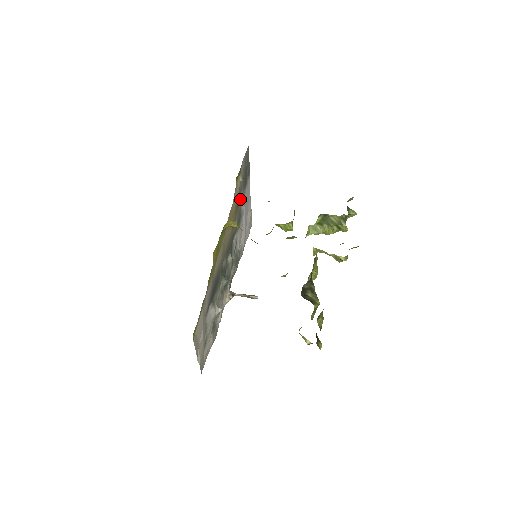
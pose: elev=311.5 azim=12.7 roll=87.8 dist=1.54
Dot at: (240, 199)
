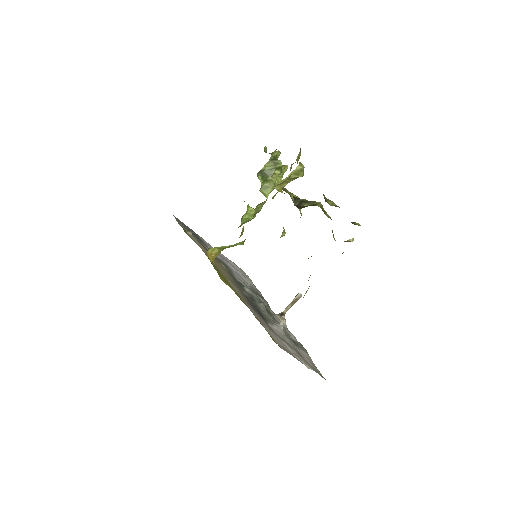
Dot at: occluded
